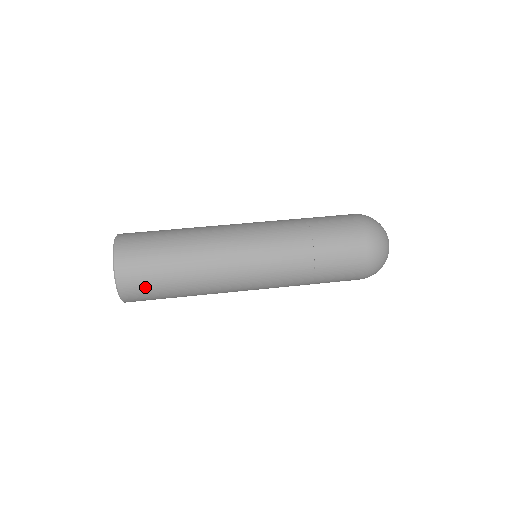
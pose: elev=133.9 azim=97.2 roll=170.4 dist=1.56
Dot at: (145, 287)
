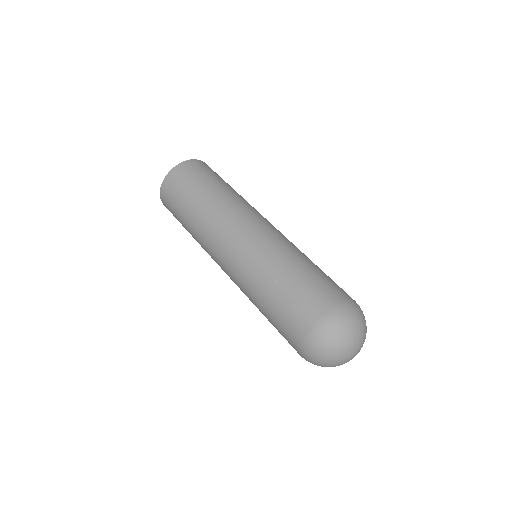
Dot at: (185, 180)
